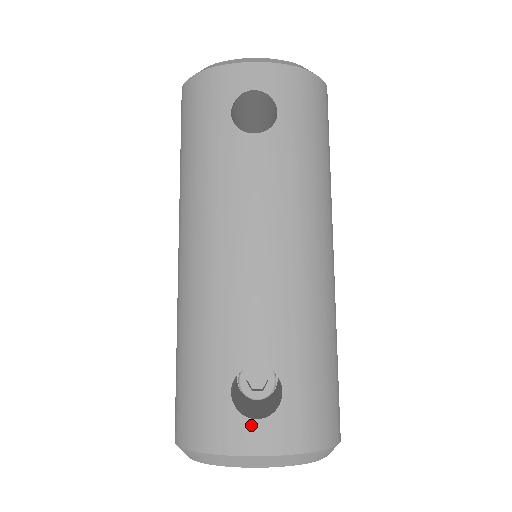
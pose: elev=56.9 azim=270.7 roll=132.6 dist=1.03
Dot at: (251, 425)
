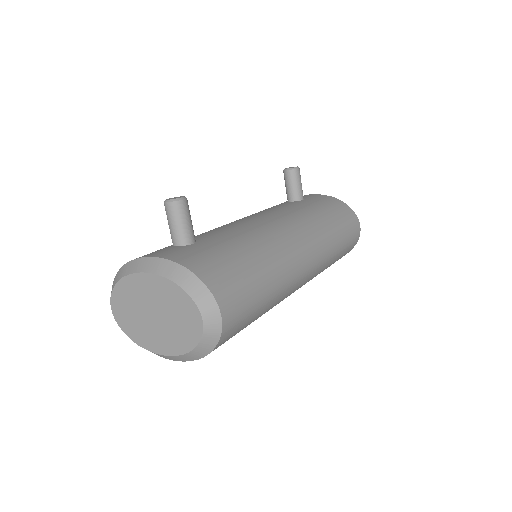
Dot at: occluded
